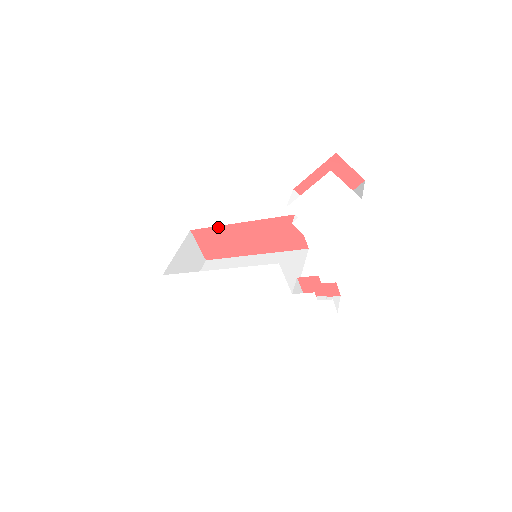
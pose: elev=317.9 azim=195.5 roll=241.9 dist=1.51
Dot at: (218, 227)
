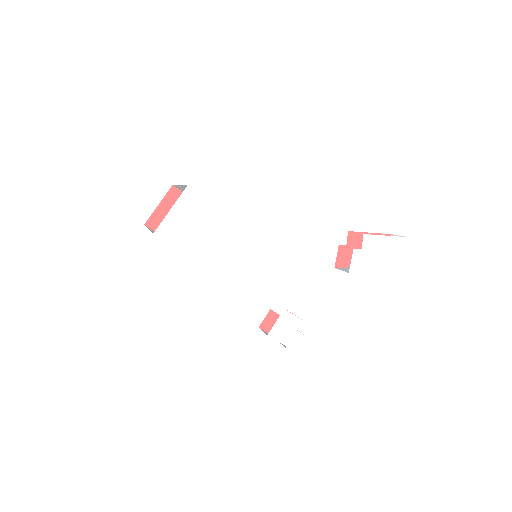
Dot at: occluded
